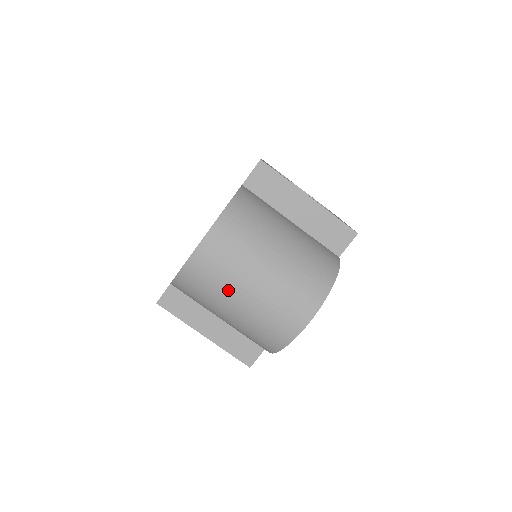
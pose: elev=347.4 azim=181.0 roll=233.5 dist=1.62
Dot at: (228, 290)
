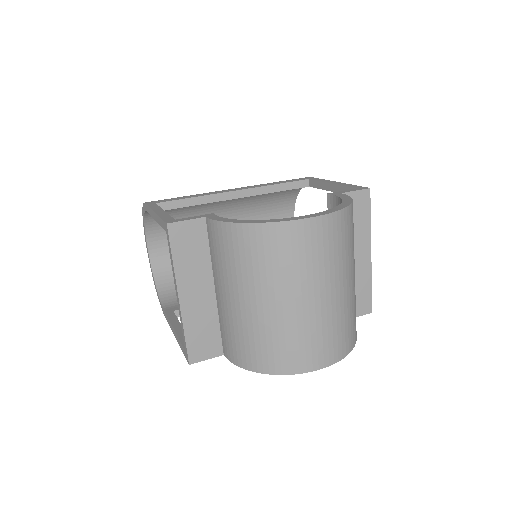
Dot at: (293, 281)
